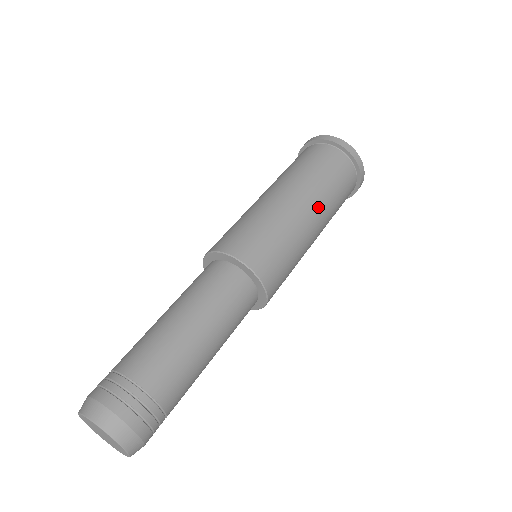
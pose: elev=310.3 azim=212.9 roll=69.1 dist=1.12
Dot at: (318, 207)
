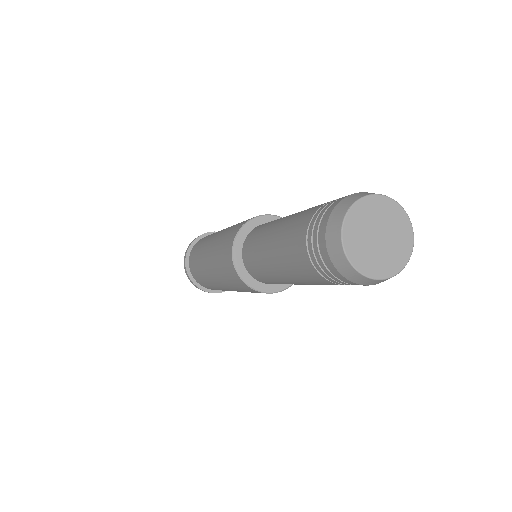
Dot at: occluded
